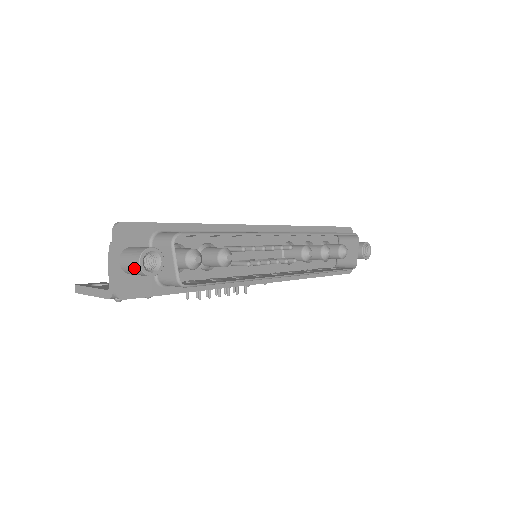
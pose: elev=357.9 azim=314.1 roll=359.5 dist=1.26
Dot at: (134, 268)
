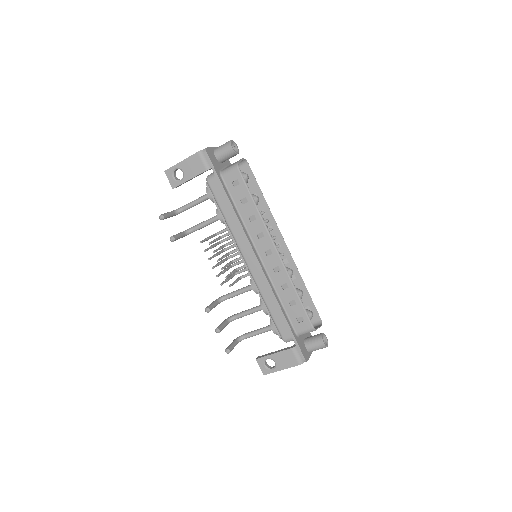
Dot at: (225, 143)
